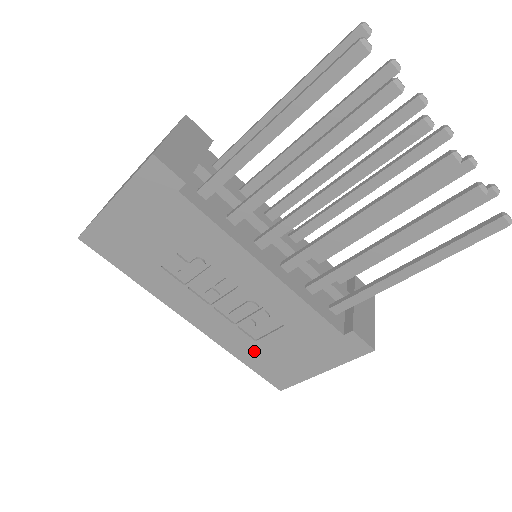
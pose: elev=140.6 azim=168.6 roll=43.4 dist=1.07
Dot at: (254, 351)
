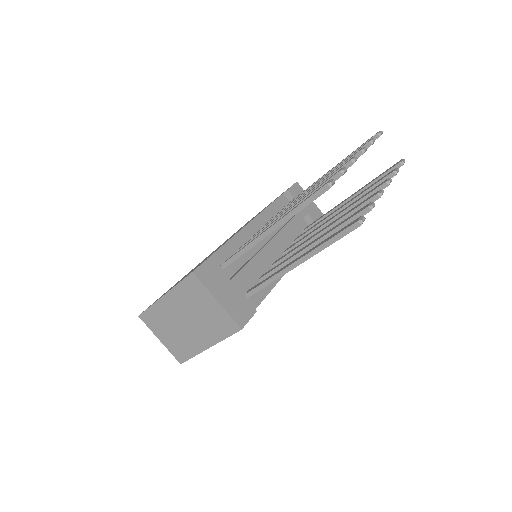
Dot at: occluded
